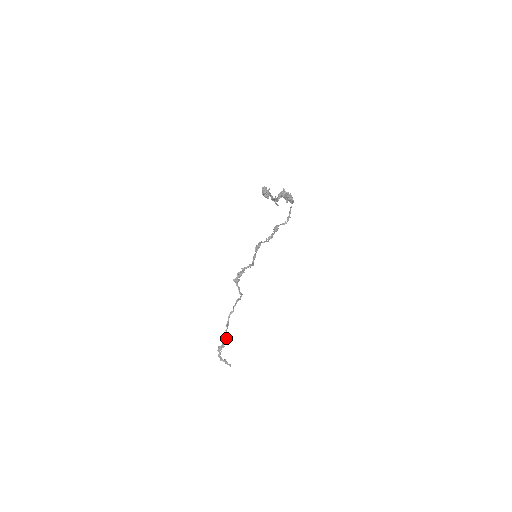
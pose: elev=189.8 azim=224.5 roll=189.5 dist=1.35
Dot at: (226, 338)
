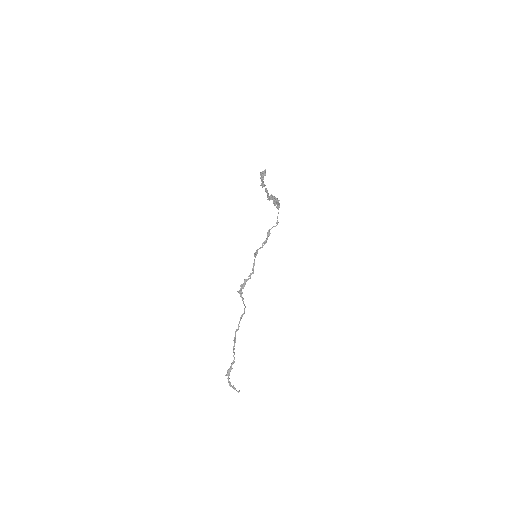
Dot at: (234, 357)
